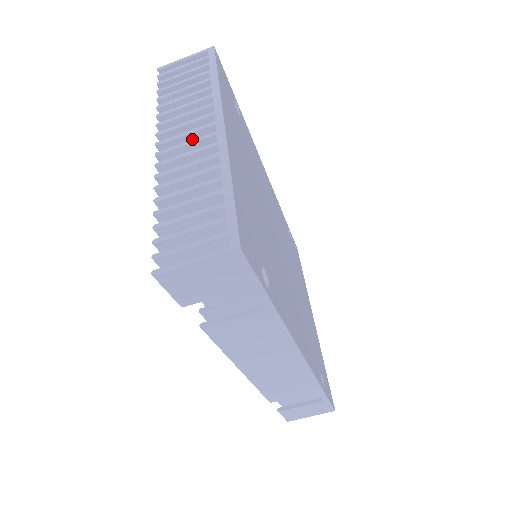
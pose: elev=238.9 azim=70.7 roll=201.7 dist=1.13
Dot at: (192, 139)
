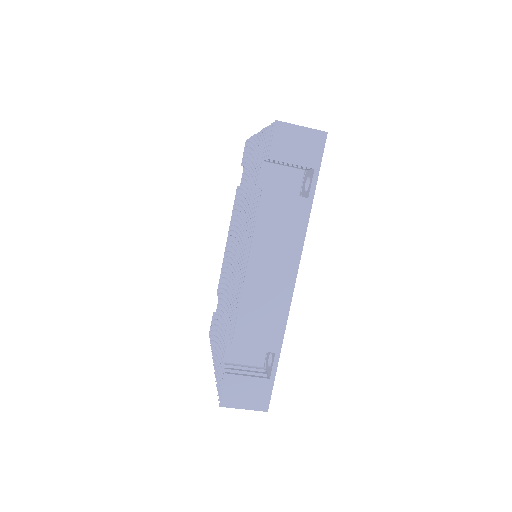
Dot at: occluded
